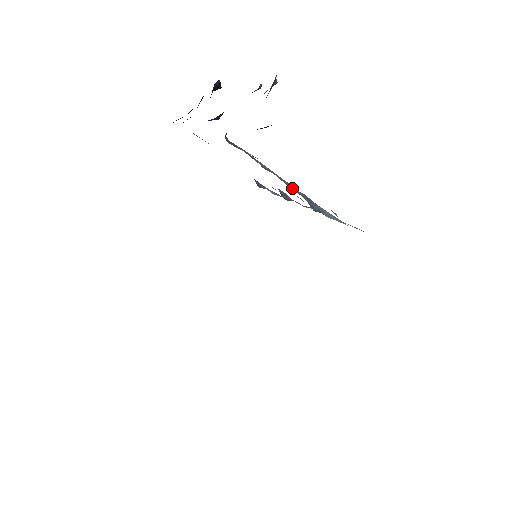
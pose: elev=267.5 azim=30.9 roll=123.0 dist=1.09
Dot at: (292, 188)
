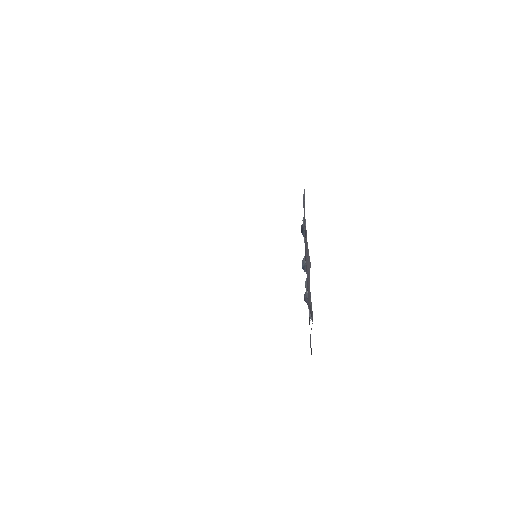
Dot at: occluded
